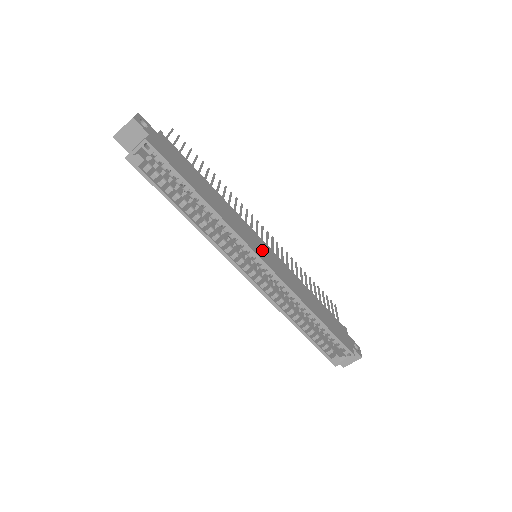
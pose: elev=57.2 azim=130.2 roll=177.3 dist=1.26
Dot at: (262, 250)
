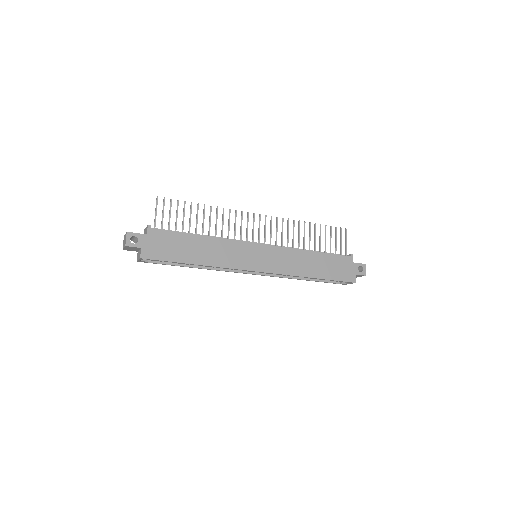
Dot at: (256, 258)
